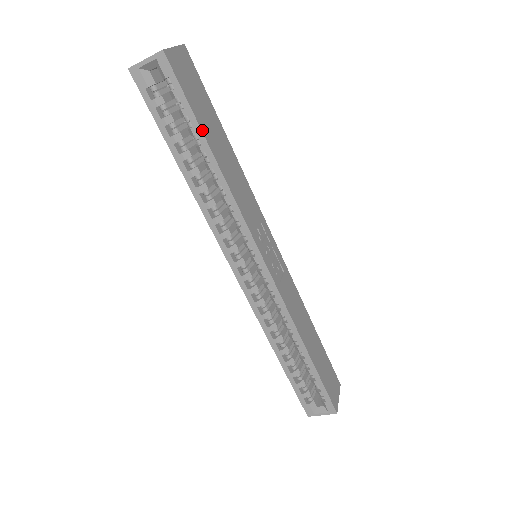
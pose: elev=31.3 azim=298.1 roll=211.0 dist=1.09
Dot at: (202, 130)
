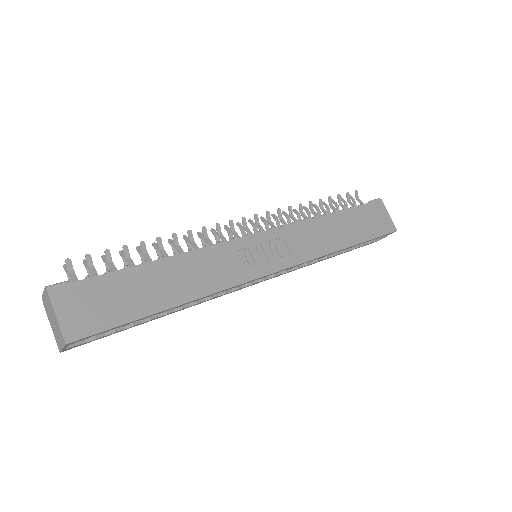
Dot at: (148, 314)
